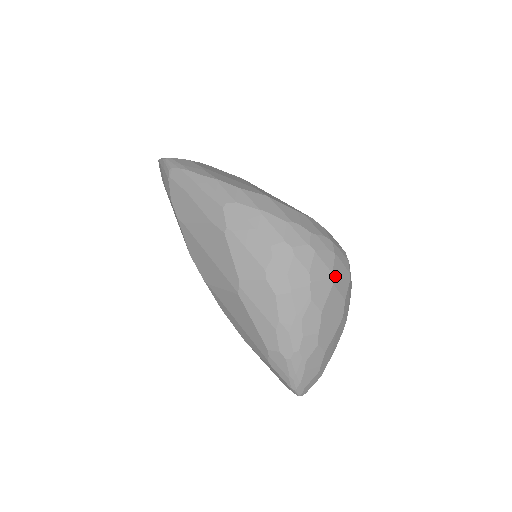
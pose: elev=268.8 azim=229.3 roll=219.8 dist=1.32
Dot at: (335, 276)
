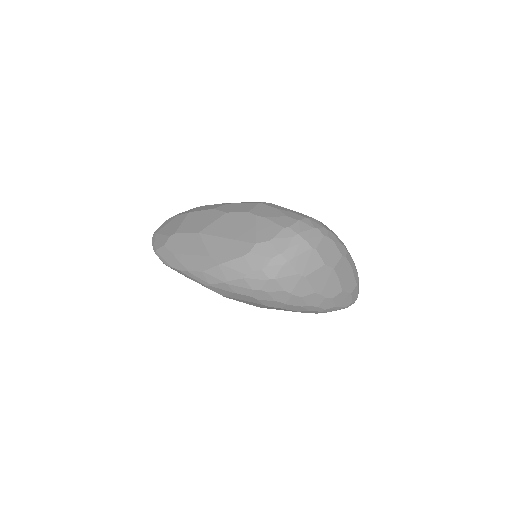
Dot at: (302, 271)
